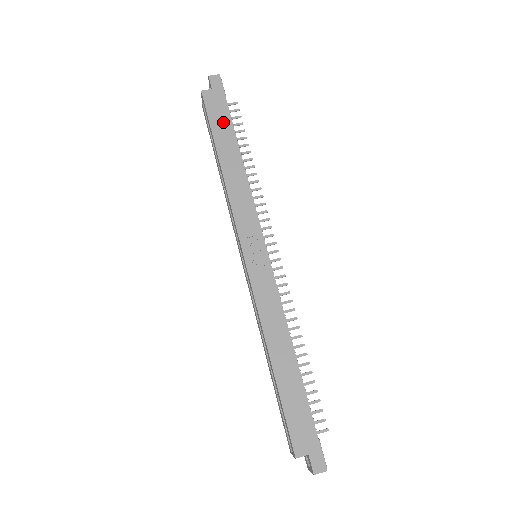
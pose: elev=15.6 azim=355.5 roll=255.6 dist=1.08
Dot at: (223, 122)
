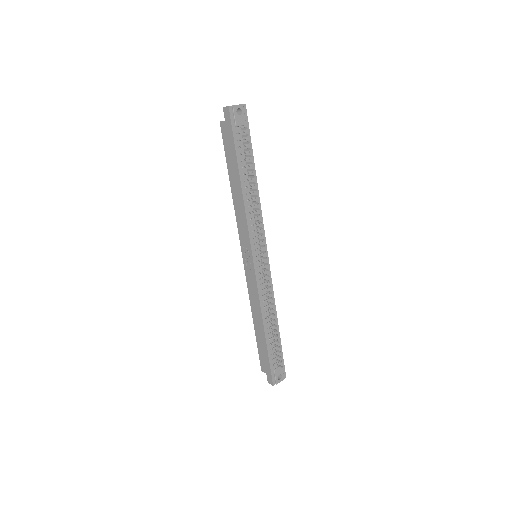
Dot at: (231, 154)
